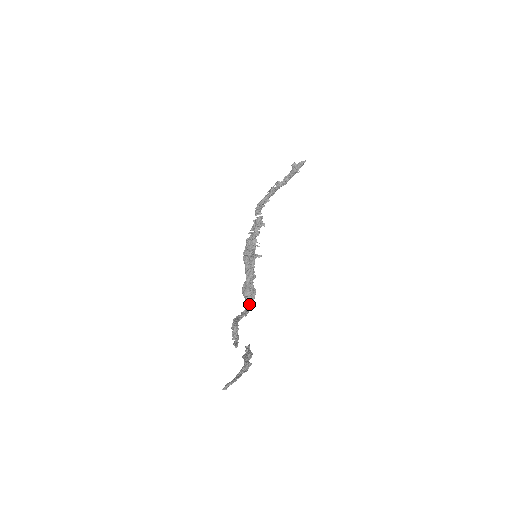
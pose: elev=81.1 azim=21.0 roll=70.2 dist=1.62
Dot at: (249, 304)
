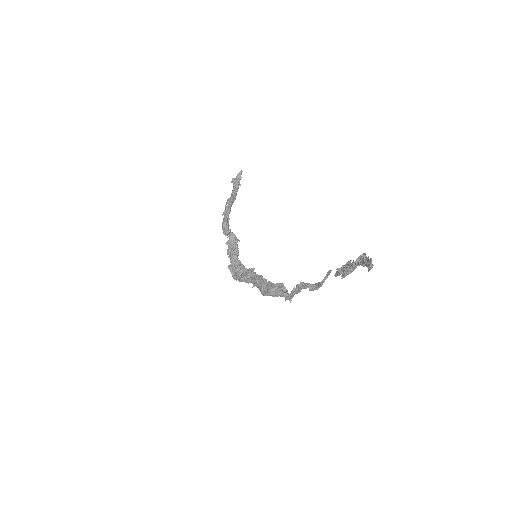
Dot at: (284, 292)
